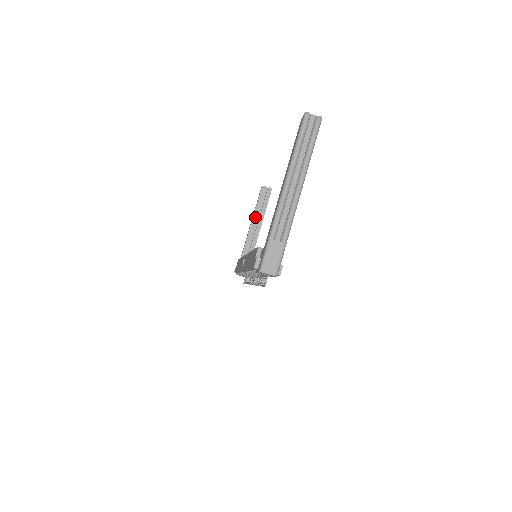
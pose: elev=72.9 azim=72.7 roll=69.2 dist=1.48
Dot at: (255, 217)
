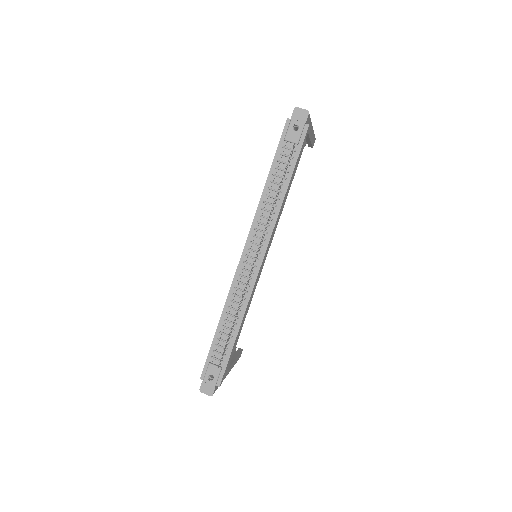
Dot at: occluded
